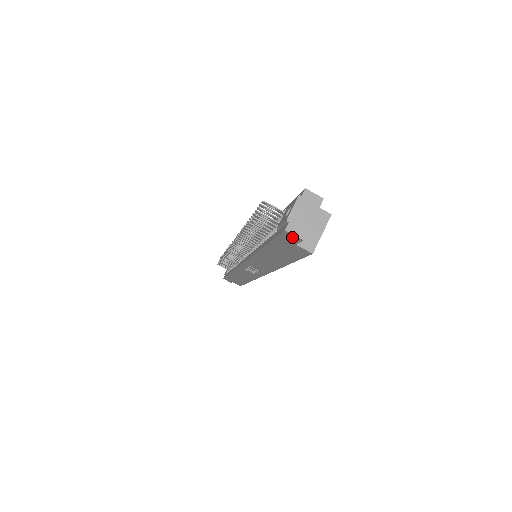
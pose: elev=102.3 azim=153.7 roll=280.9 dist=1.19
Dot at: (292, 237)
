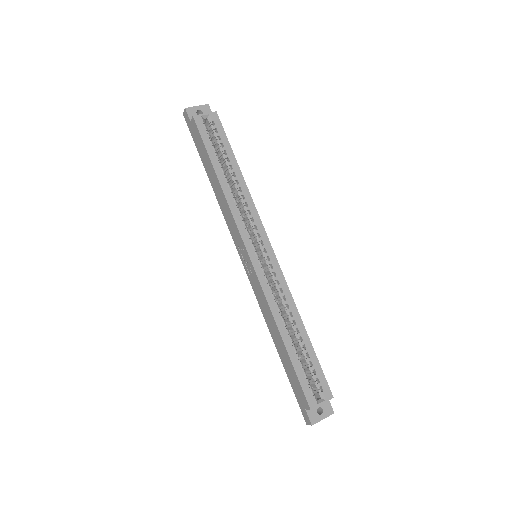
Dot at: (186, 116)
